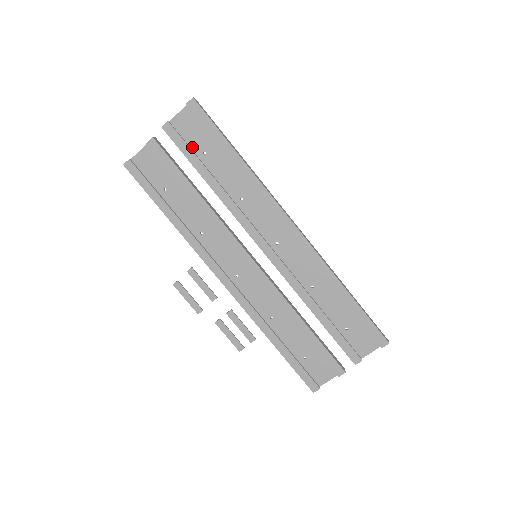
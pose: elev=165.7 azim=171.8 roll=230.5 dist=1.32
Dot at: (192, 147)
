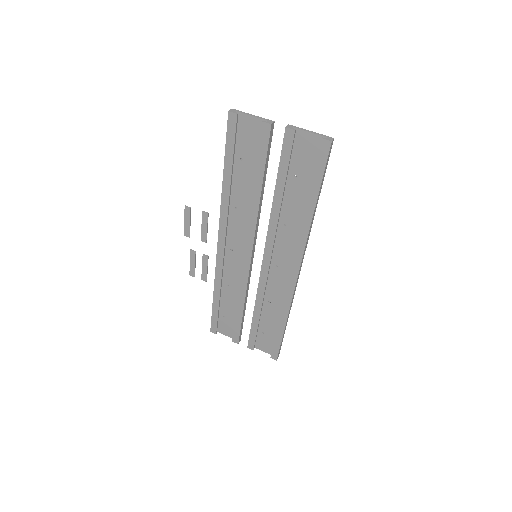
Dot at: (292, 162)
